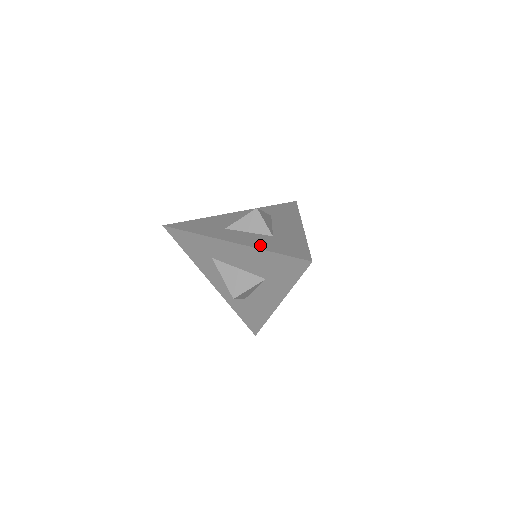
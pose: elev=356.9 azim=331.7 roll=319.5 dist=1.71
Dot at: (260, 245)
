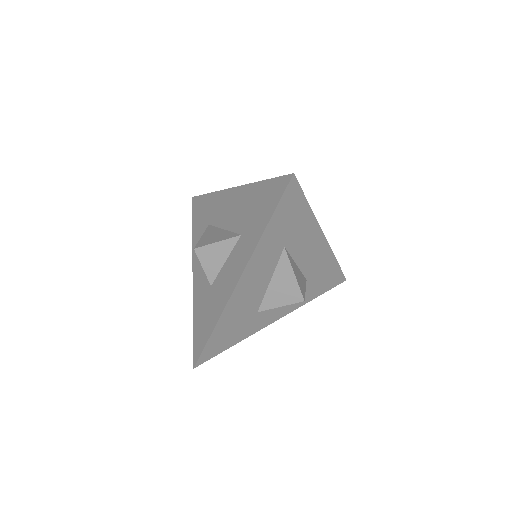
Dot at: occluded
